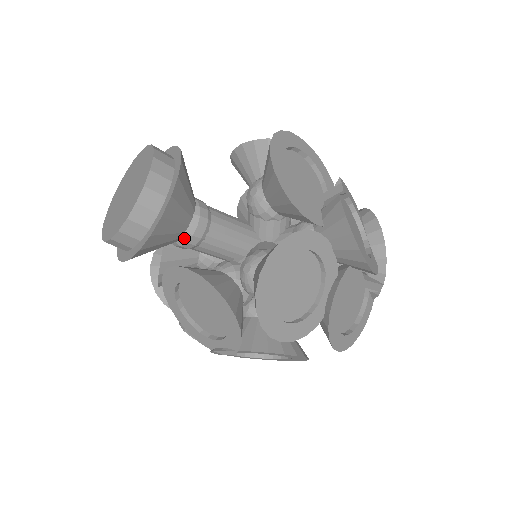
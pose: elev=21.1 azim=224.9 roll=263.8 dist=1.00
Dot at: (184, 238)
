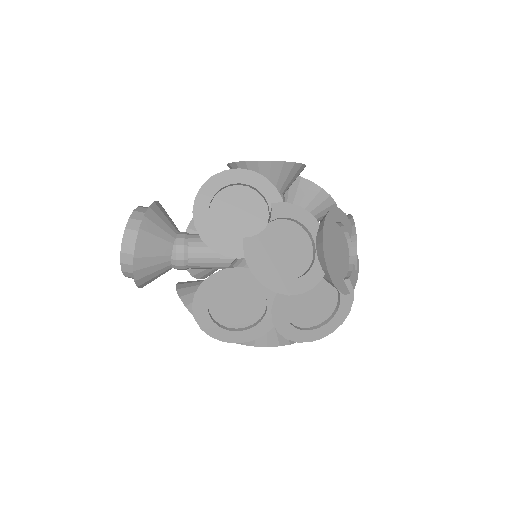
Dot at: (174, 267)
